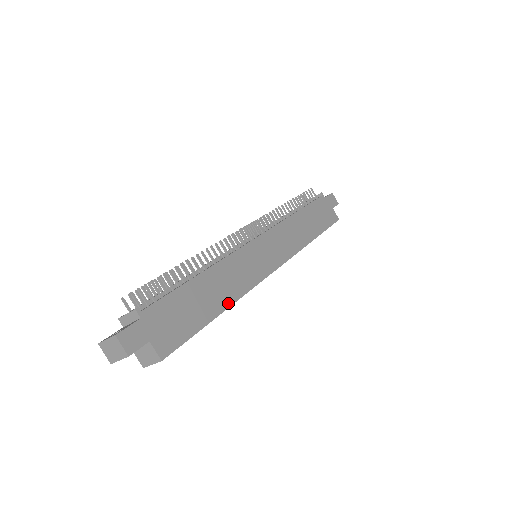
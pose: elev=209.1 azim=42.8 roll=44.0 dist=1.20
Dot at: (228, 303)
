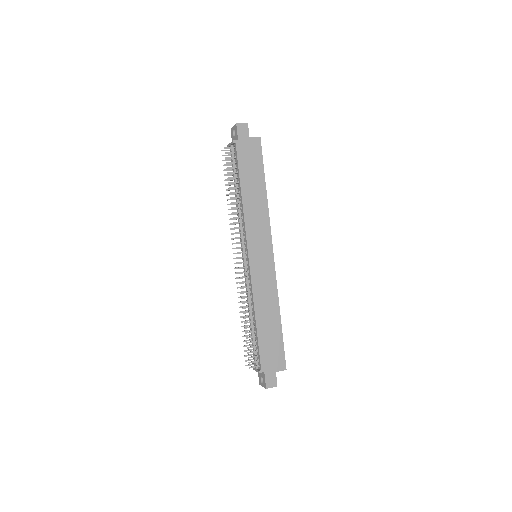
Dot at: (278, 310)
